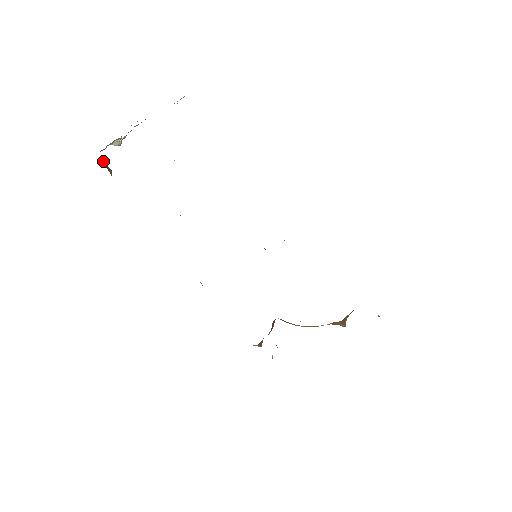
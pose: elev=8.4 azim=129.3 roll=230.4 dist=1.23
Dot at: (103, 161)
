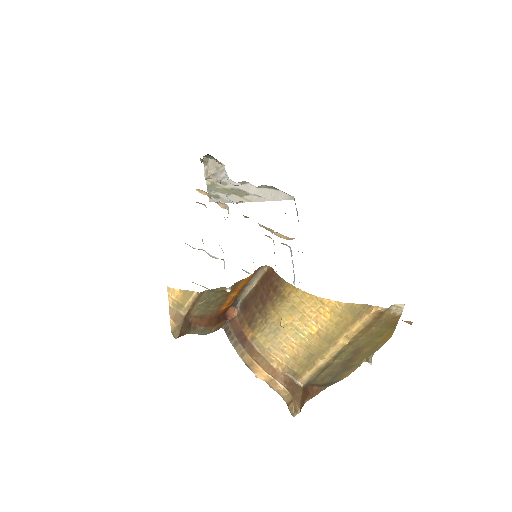
Dot at: (205, 155)
